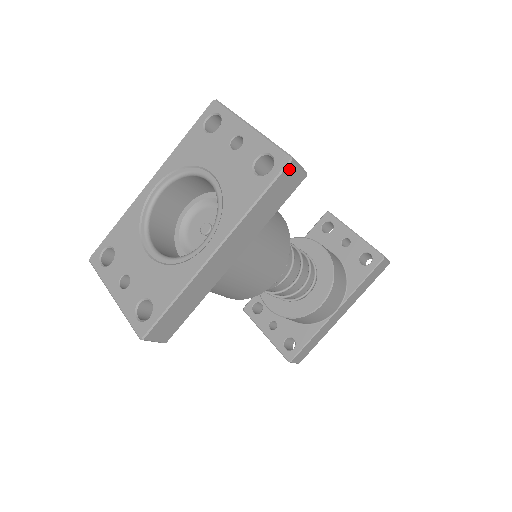
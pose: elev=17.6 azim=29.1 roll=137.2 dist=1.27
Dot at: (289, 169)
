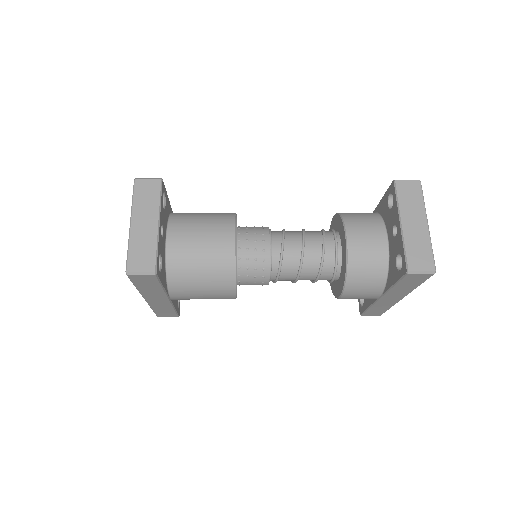
Dot at: (132, 277)
